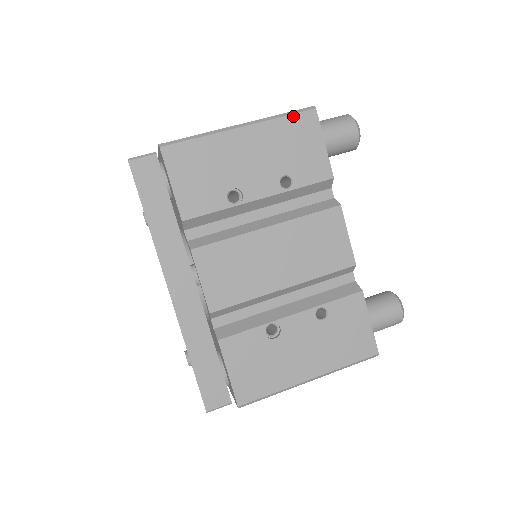
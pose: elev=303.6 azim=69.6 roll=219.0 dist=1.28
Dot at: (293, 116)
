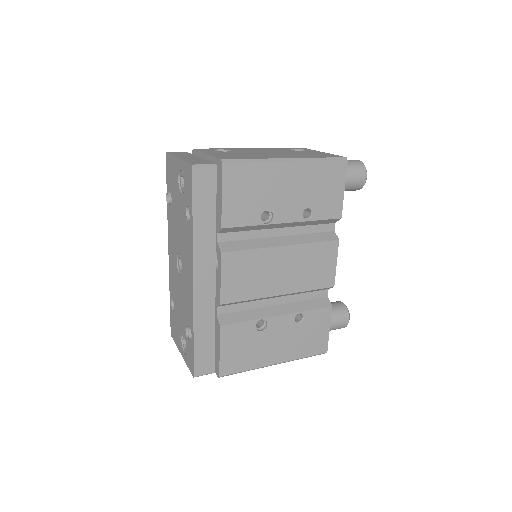
Dot at: (330, 162)
